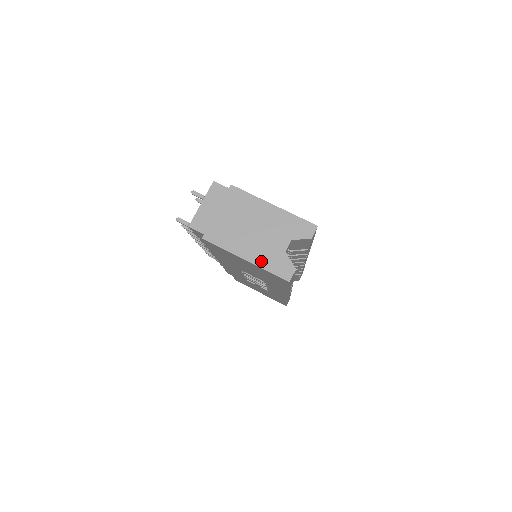
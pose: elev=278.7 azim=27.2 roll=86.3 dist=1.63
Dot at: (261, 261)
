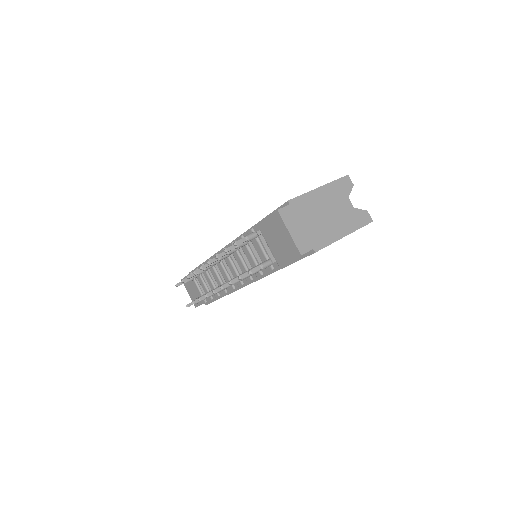
Dot at: (352, 227)
